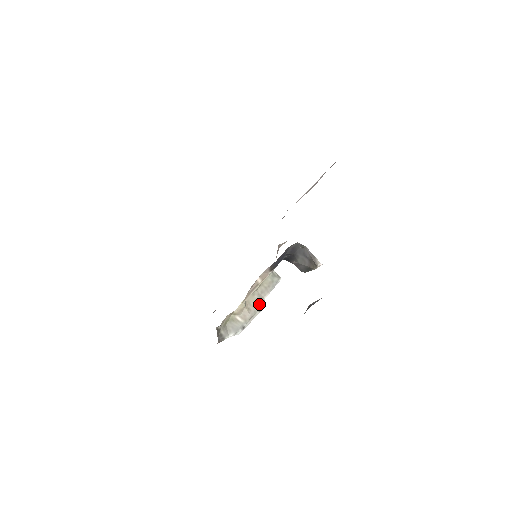
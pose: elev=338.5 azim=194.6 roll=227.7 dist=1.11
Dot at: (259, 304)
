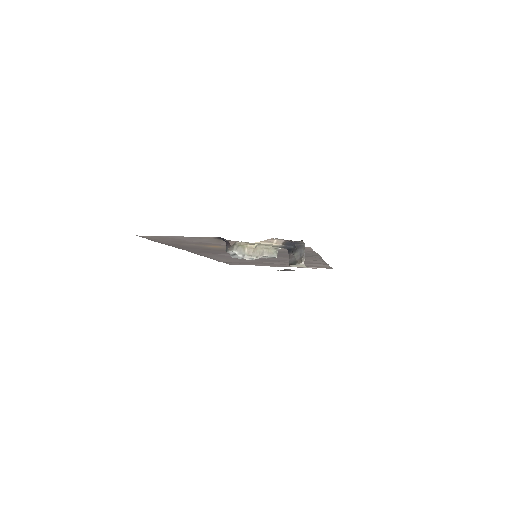
Dot at: (259, 255)
